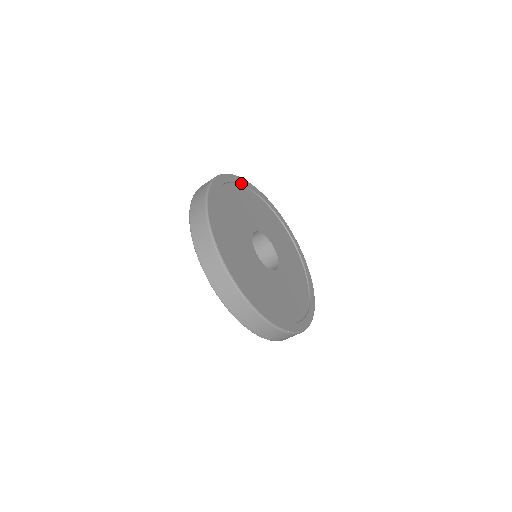
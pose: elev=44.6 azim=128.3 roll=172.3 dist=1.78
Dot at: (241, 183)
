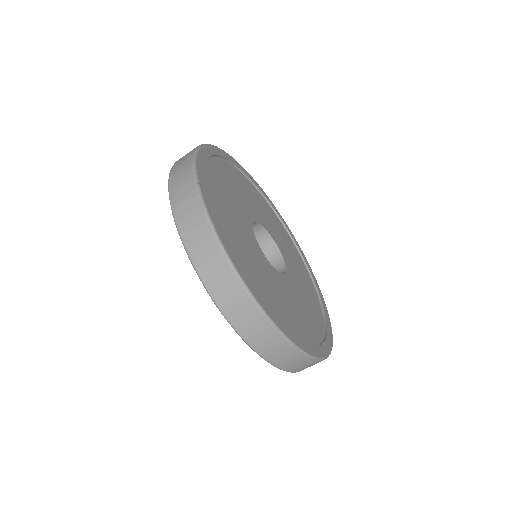
Dot at: (283, 222)
